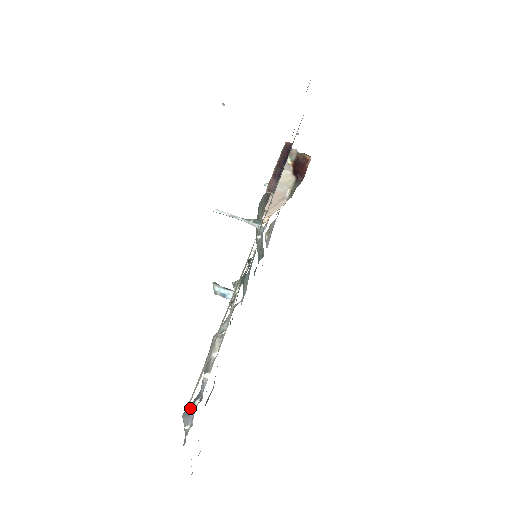
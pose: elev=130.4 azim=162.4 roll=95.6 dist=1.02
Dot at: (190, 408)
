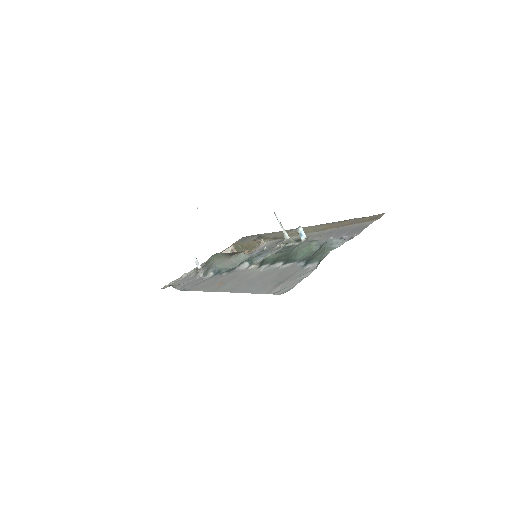
Dot at: occluded
